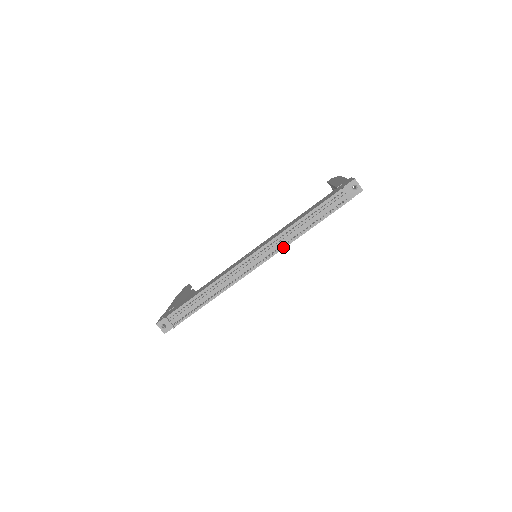
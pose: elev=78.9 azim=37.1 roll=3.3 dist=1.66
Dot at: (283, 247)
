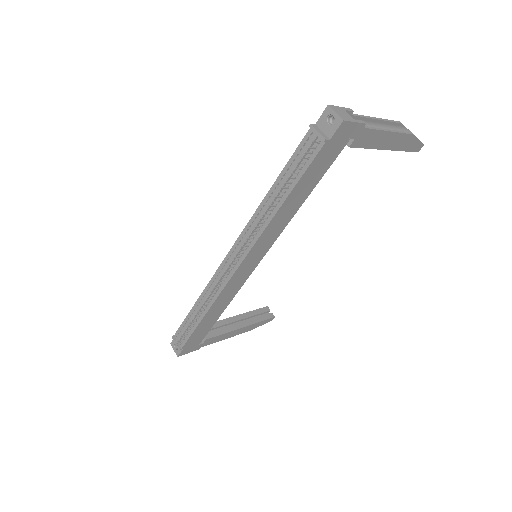
Dot at: (258, 236)
